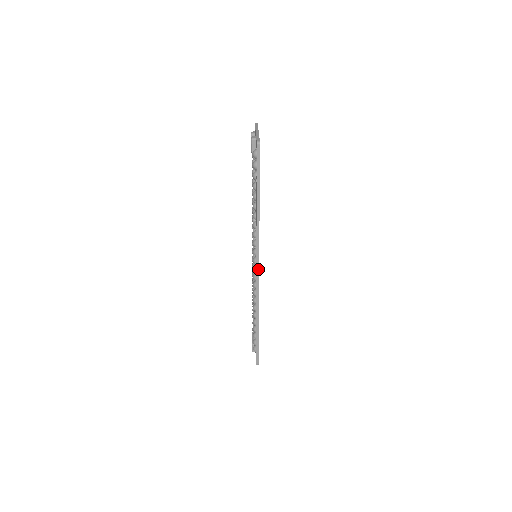
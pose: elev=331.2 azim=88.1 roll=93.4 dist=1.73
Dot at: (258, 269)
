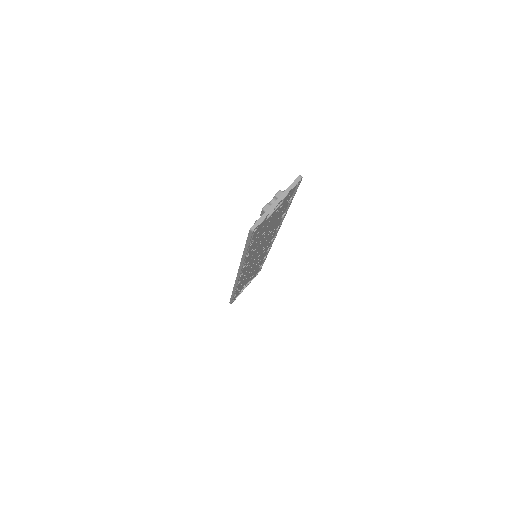
Dot at: (238, 277)
